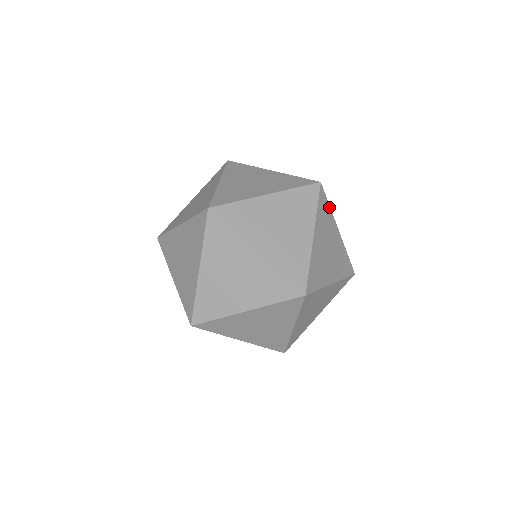
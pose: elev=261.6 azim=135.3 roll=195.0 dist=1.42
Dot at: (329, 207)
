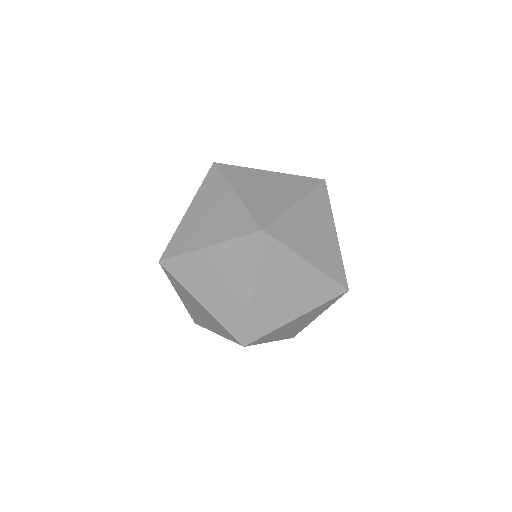
Dot at: occluded
